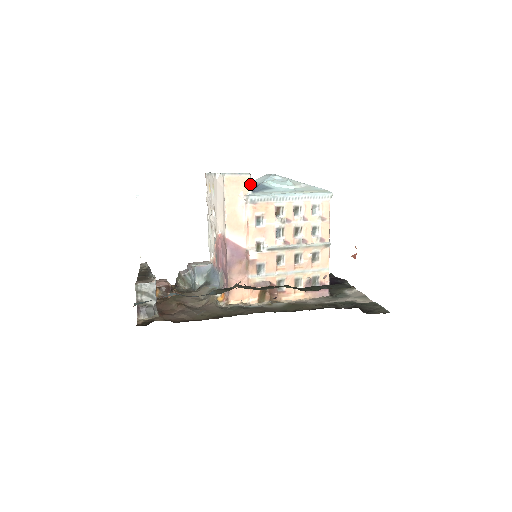
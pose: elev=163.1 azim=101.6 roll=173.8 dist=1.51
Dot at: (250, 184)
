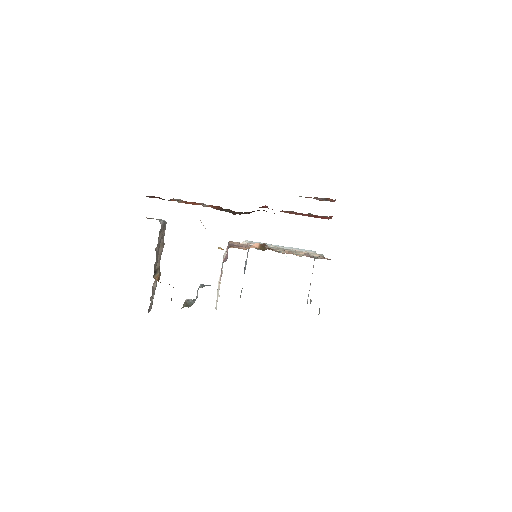
Dot at: occluded
